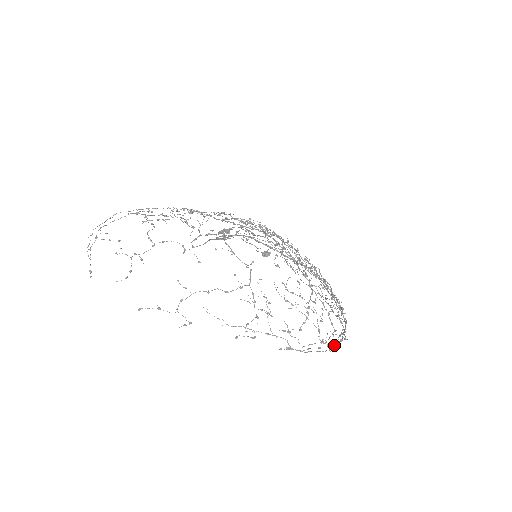
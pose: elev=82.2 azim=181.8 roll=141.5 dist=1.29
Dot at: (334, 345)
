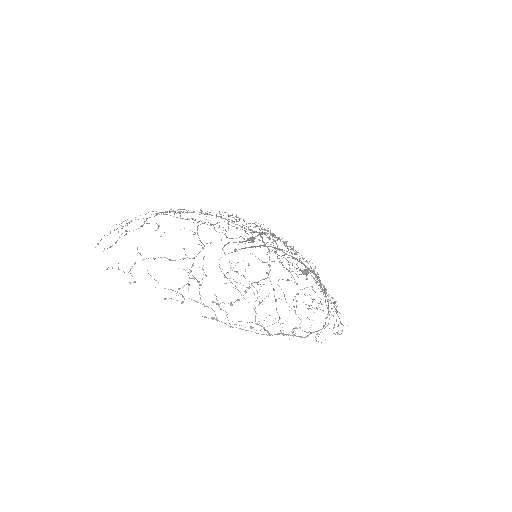
Dot at: (279, 333)
